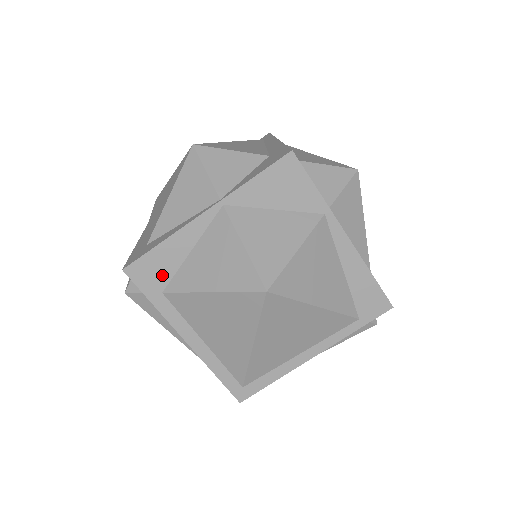
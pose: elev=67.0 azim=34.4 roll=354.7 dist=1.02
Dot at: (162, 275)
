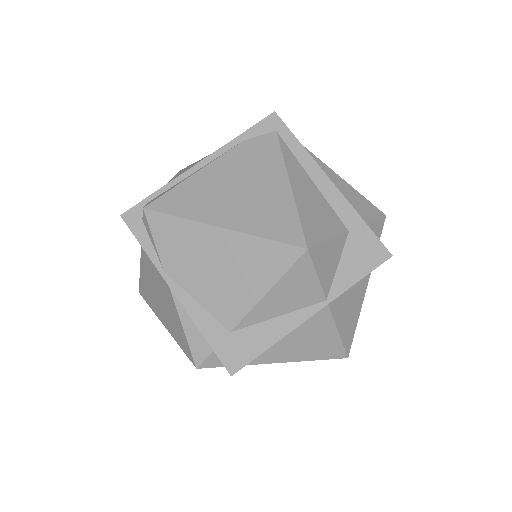
Dot at: occluded
